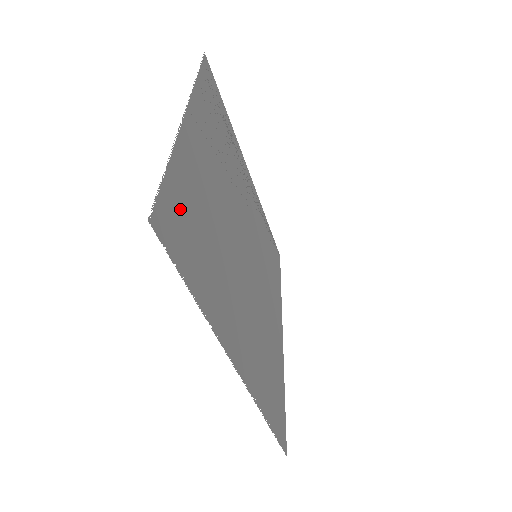
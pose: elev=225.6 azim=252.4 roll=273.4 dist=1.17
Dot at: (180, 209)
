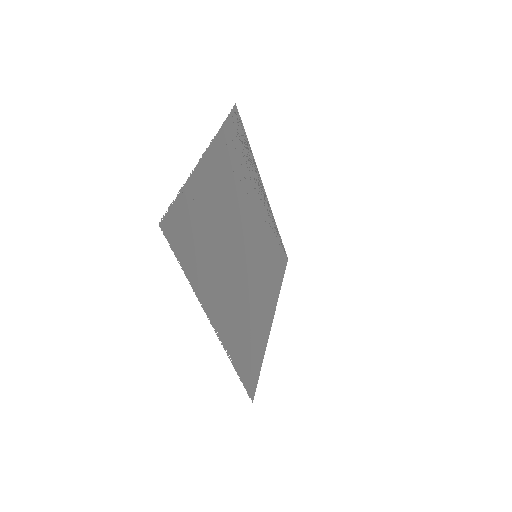
Dot at: (185, 218)
